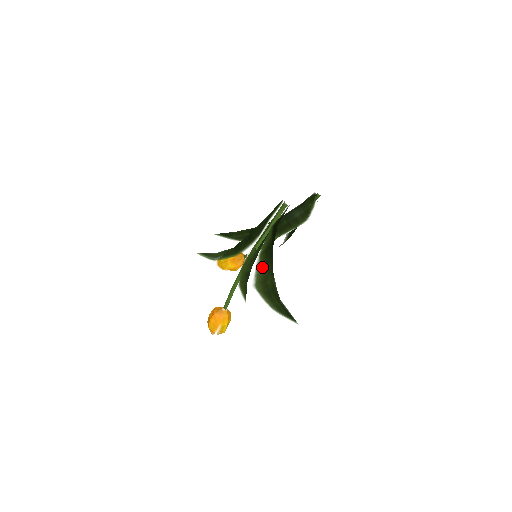
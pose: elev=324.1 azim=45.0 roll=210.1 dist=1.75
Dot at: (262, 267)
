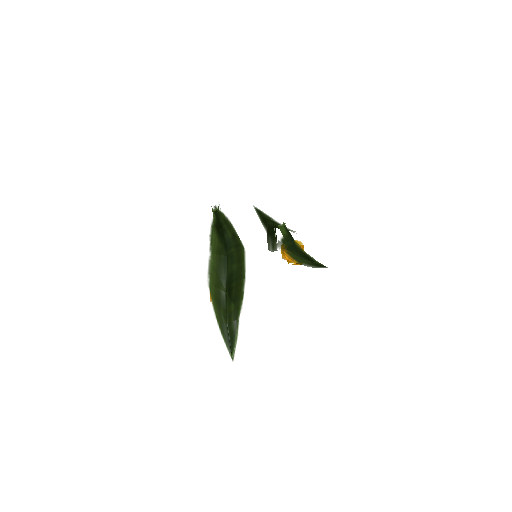
Dot at: (215, 268)
